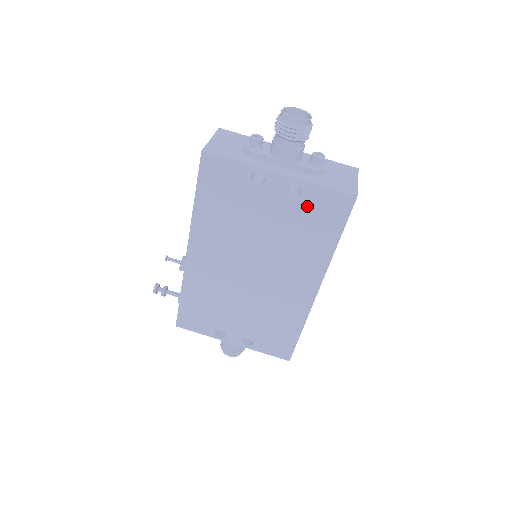
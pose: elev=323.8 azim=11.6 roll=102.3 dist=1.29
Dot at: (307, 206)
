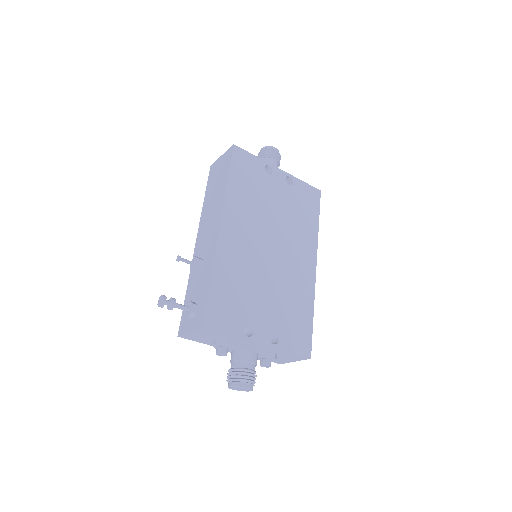
Dot at: (298, 194)
